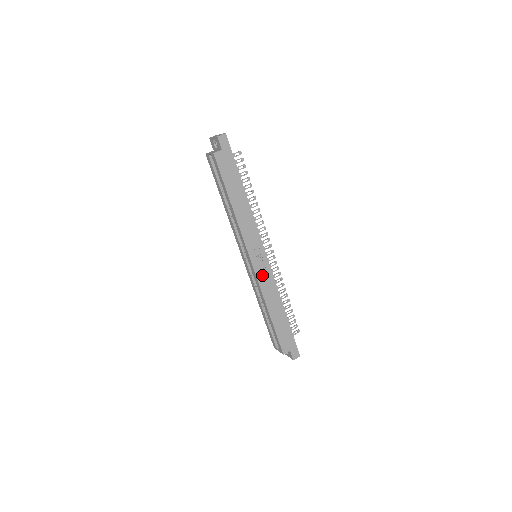
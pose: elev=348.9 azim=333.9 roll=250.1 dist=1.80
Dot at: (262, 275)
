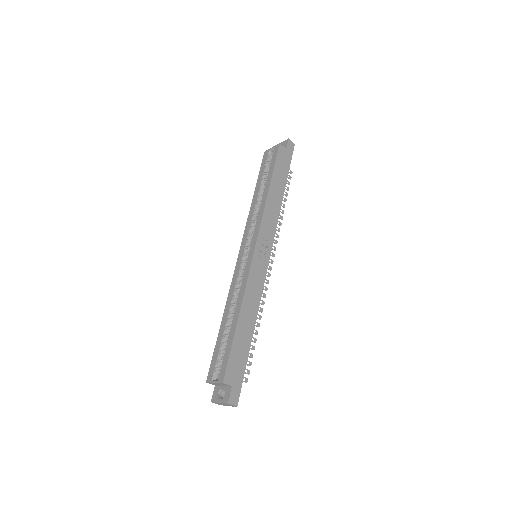
Dot at: (256, 270)
